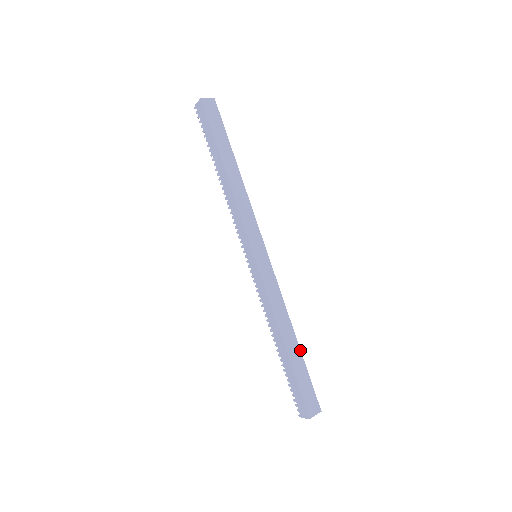
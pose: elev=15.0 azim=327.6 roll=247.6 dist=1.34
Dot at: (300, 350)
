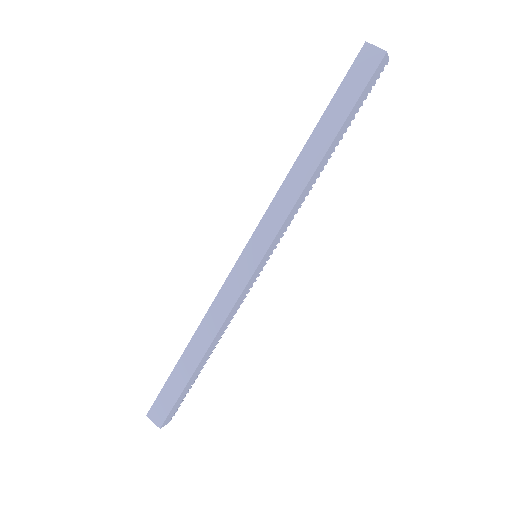
Dot at: (195, 369)
